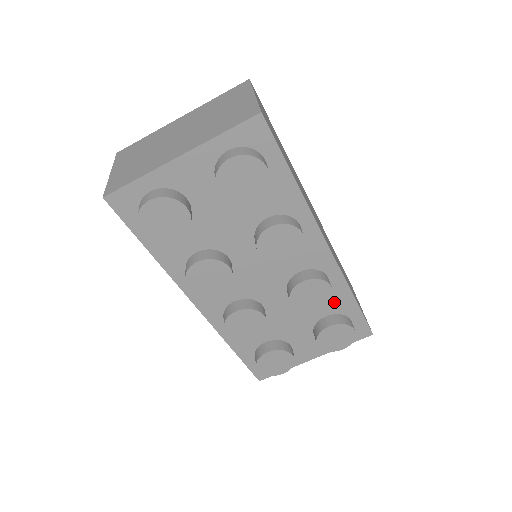
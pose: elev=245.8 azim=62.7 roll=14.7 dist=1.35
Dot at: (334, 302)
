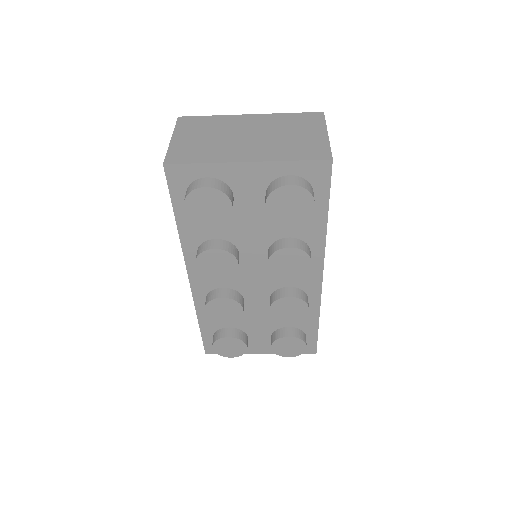
Dot at: (301, 319)
